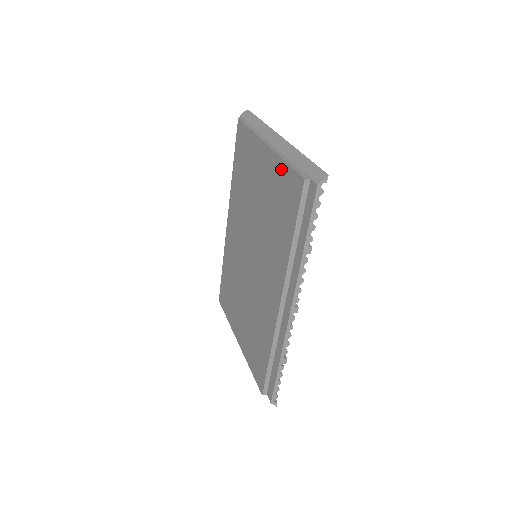
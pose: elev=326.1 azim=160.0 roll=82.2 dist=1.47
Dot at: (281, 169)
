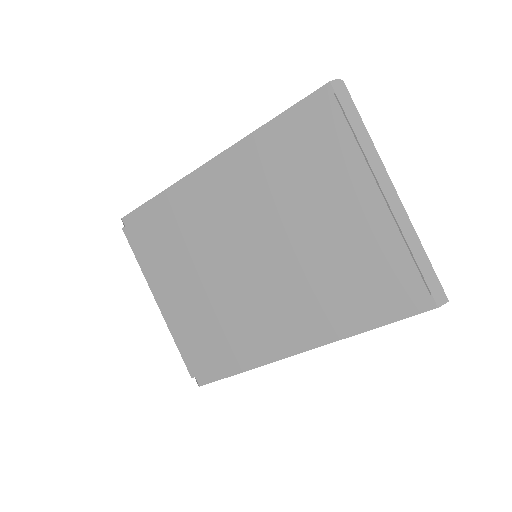
Dot at: (394, 247)
